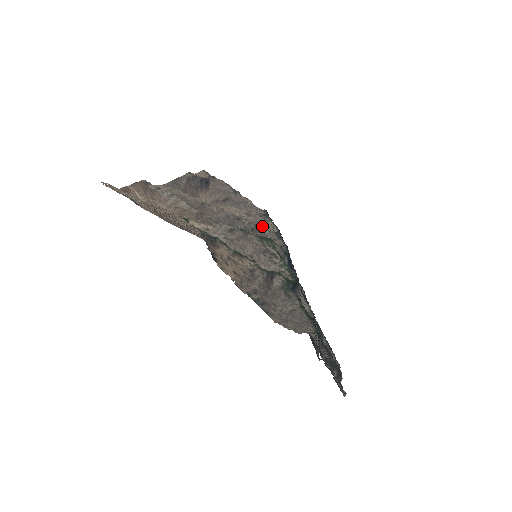
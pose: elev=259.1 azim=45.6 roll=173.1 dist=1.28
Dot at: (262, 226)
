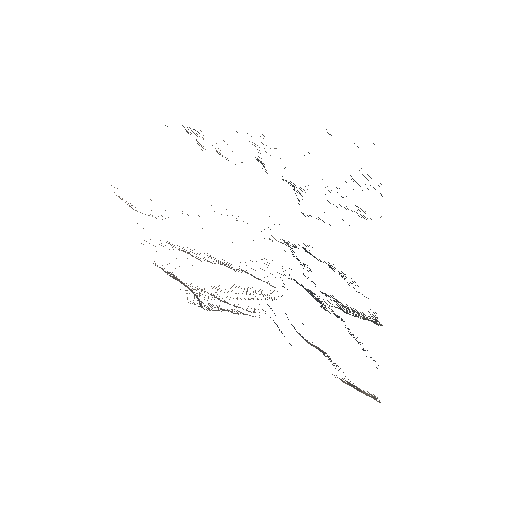
Dot at: occluded
